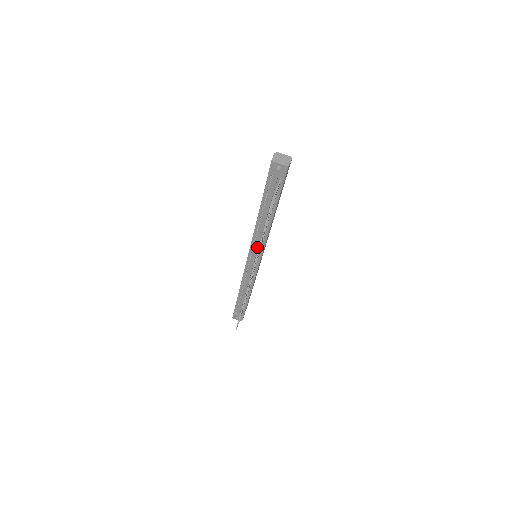
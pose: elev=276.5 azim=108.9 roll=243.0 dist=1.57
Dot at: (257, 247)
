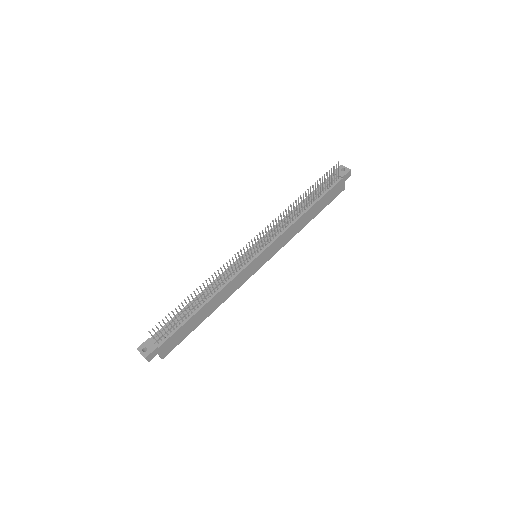
Dot at: (274, 233)
